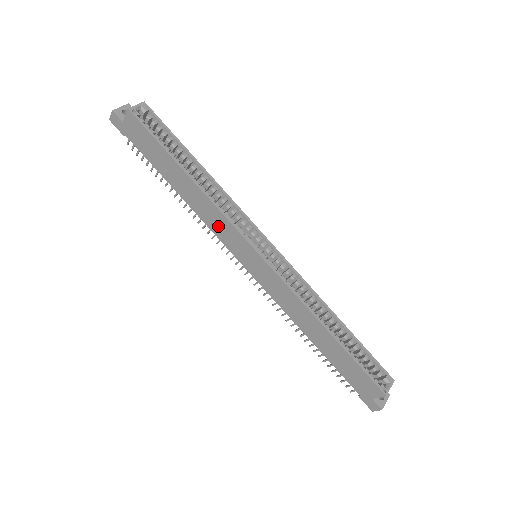
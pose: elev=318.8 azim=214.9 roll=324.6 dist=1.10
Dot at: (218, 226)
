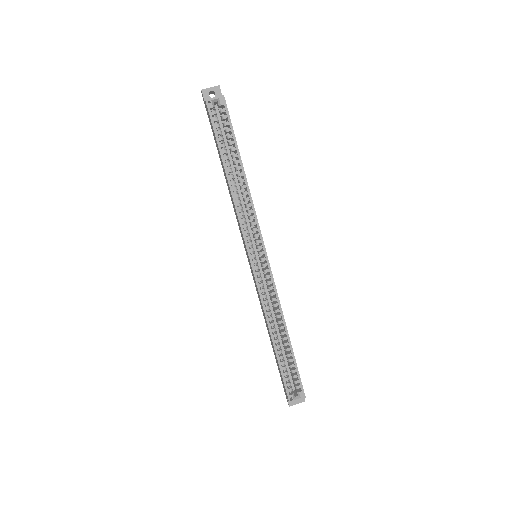
Dot at: occluded
